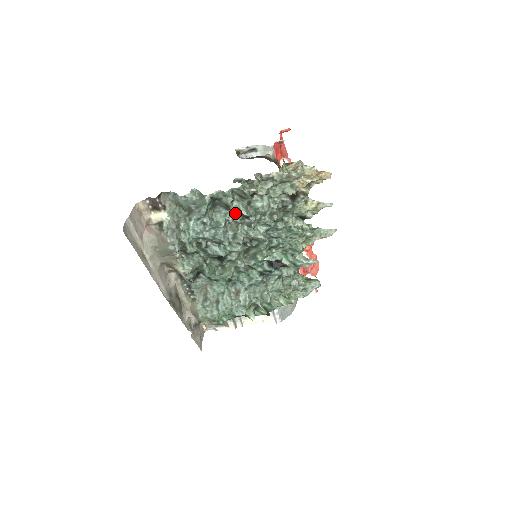
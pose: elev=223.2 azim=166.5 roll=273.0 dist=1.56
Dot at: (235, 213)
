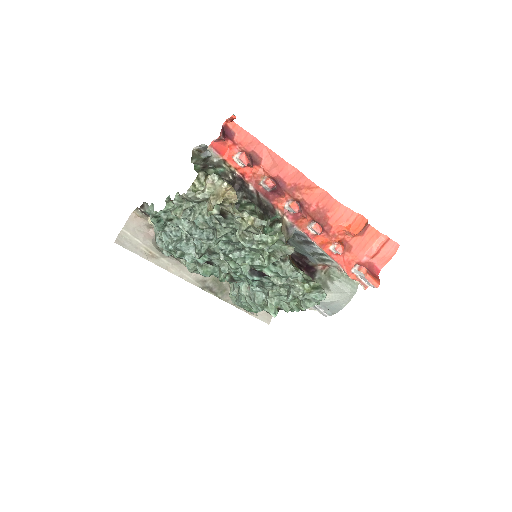
Dot at: occluded
